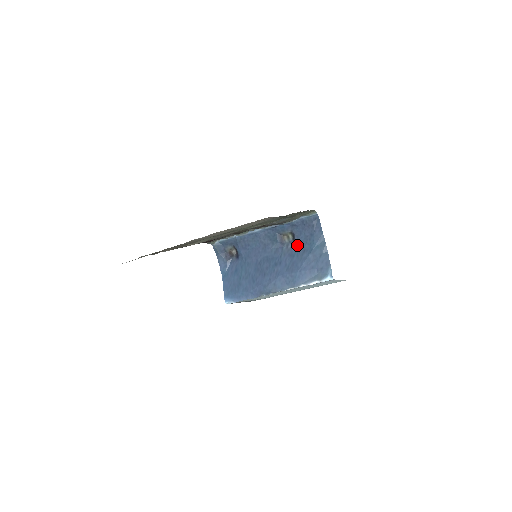
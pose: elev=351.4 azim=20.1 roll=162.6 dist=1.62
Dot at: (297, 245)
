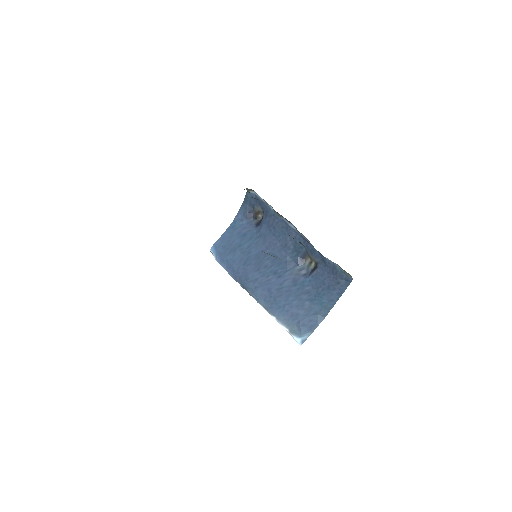
Dot at: (309, 279)
